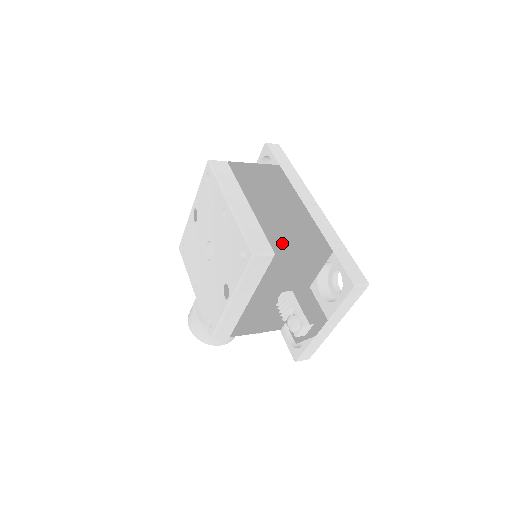
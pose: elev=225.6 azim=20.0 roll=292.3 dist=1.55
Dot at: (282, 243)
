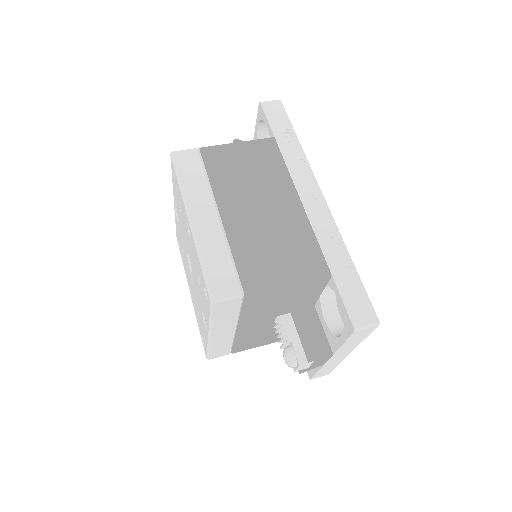
Dot at: (256, 275)
